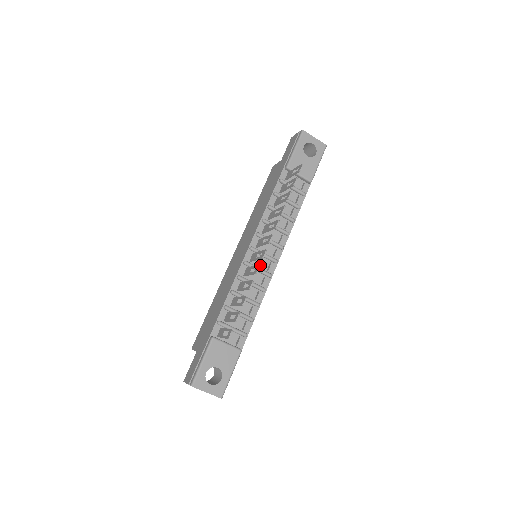
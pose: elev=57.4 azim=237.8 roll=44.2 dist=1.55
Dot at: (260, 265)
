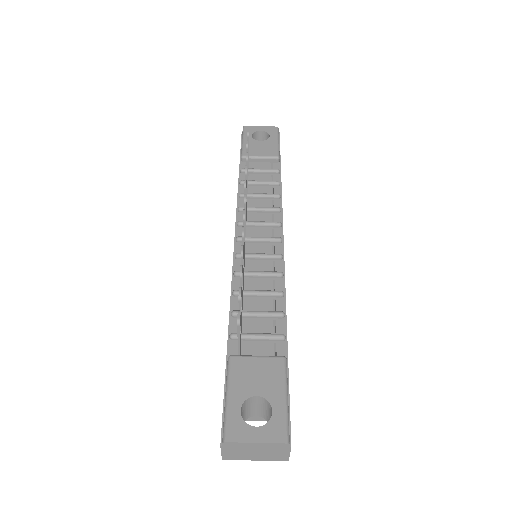
Dot at: (260, 252)
